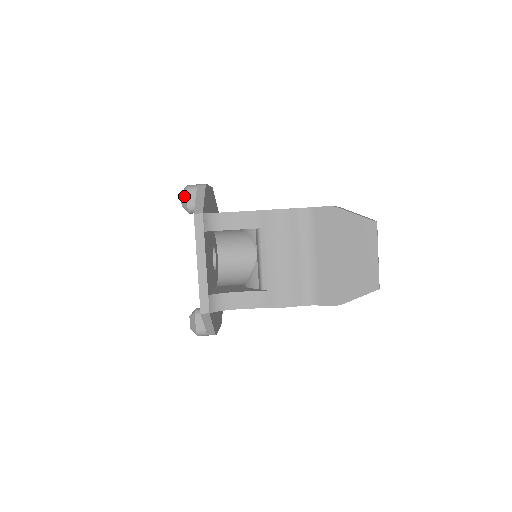
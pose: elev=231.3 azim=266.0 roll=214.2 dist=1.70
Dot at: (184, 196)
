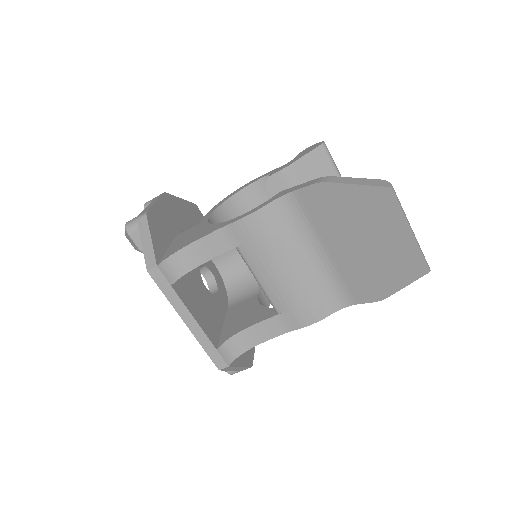
Dot at: (129, 239)
